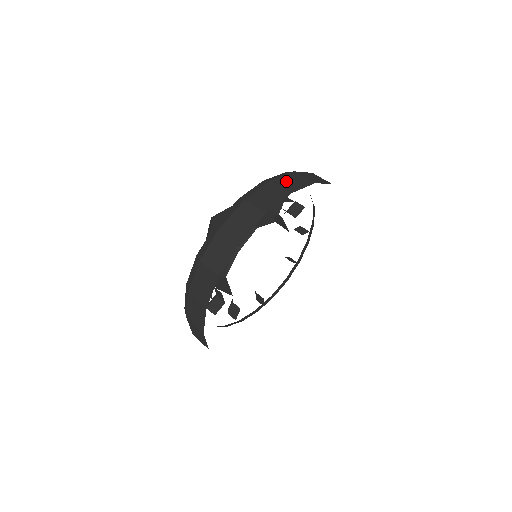
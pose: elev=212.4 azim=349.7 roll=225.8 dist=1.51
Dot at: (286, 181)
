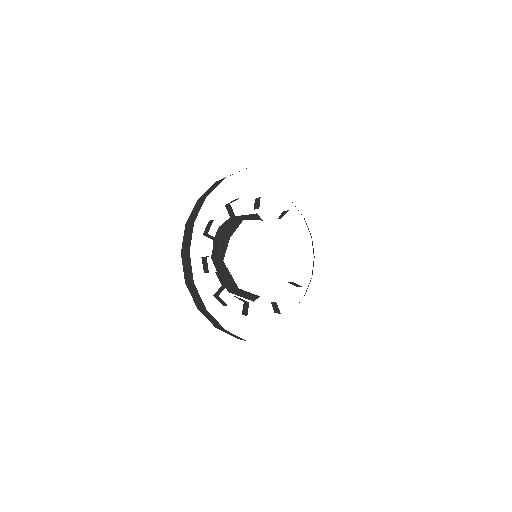
Dot at: occluded
